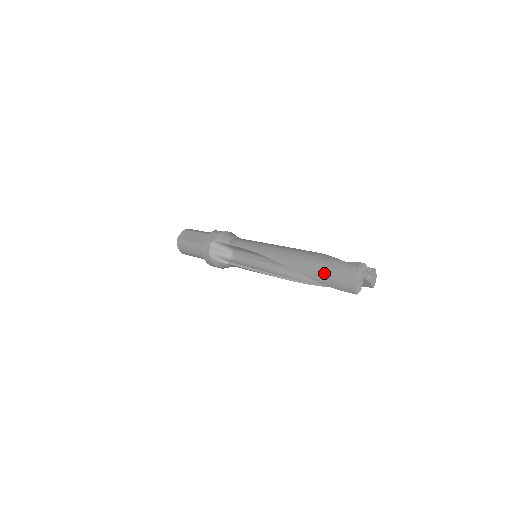
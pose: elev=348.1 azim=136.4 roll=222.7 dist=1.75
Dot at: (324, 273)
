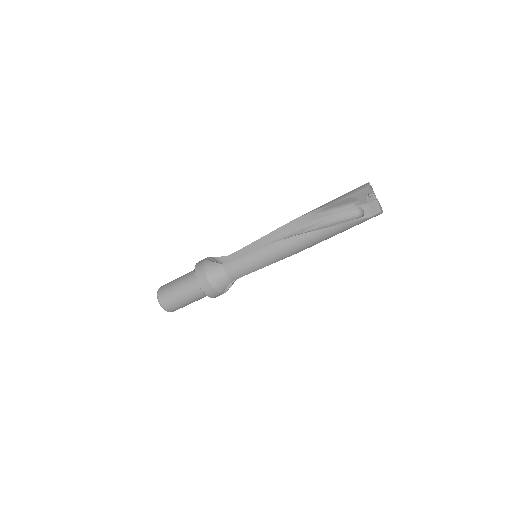
Dot at: occluded
